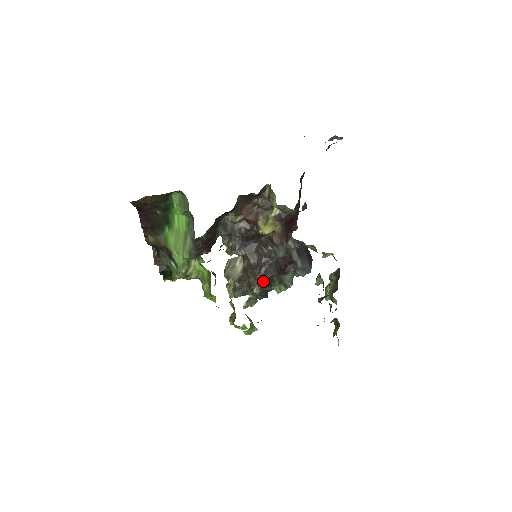
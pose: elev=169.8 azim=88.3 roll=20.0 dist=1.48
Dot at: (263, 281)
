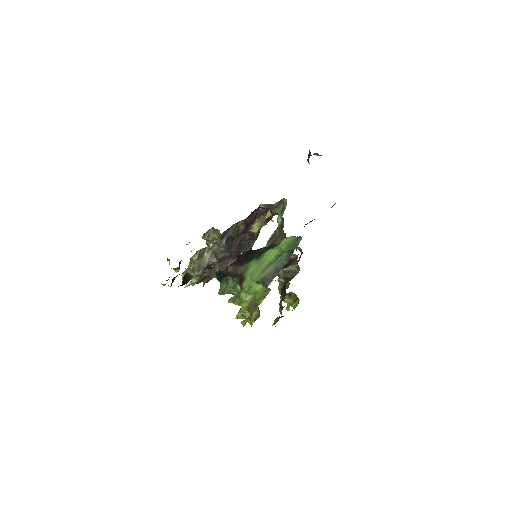
Dot at: occluded
